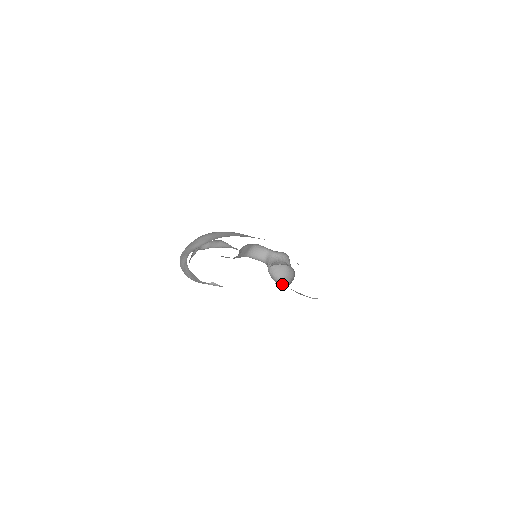
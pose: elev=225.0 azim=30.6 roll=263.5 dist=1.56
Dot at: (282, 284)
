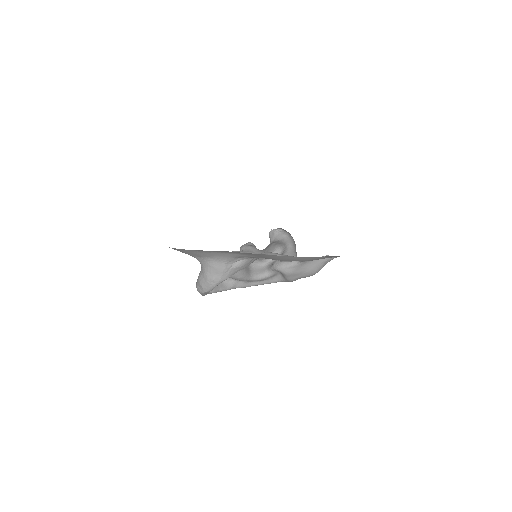
Dot at: (293, 264)
